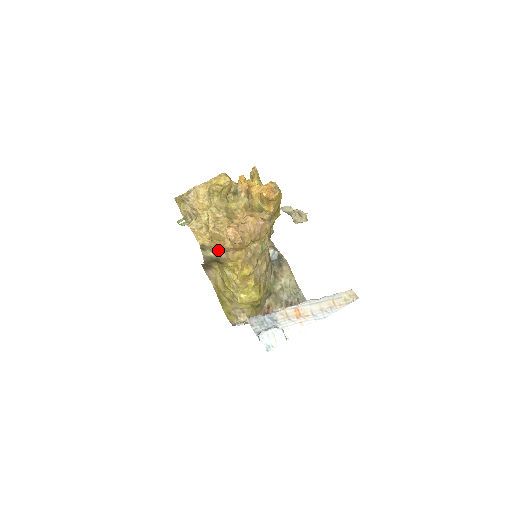
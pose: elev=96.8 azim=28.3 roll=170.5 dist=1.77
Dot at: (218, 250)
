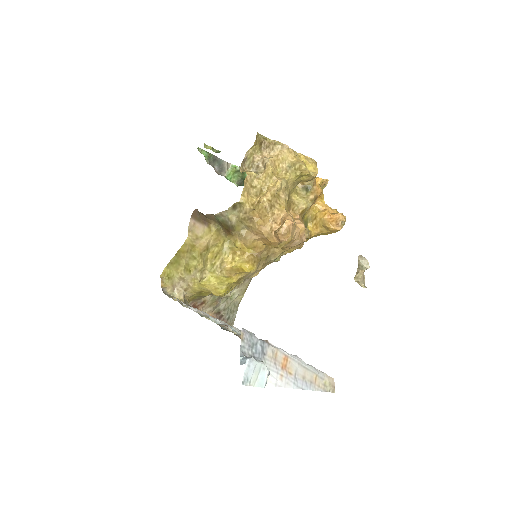
Dot at: (247, 223)
